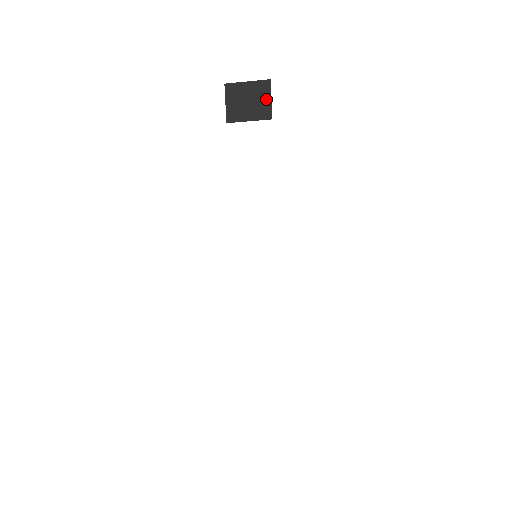
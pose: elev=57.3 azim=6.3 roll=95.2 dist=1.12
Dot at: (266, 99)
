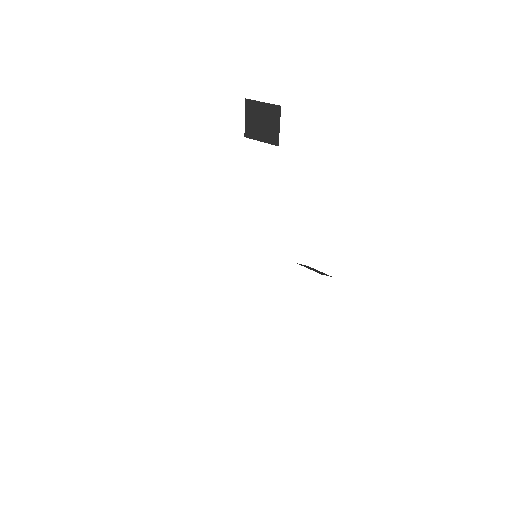
Dot at: (276, 125)
